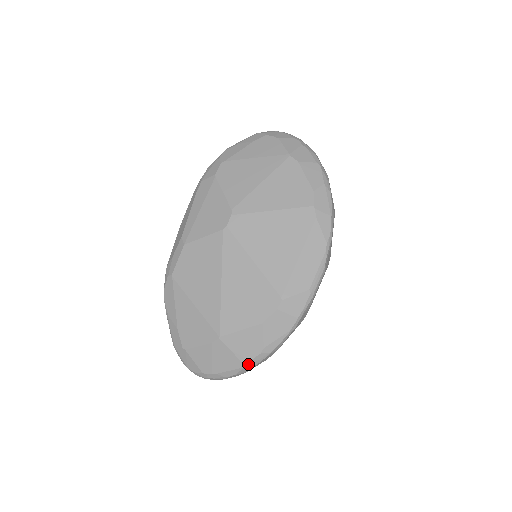
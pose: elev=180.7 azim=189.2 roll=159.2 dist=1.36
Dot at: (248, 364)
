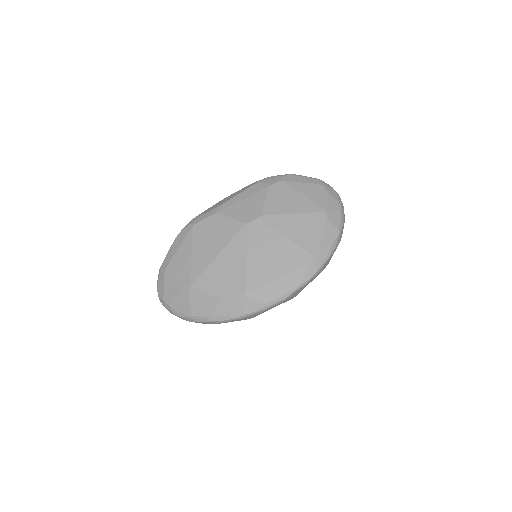
Dot at: (194, 317)
